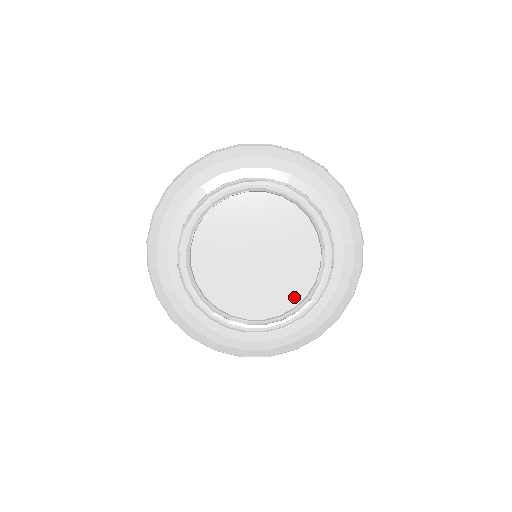
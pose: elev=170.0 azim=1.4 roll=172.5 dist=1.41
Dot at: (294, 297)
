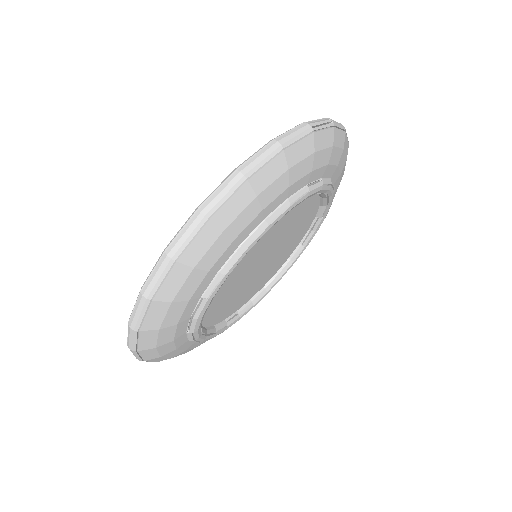
Dot at: (279, 267)
